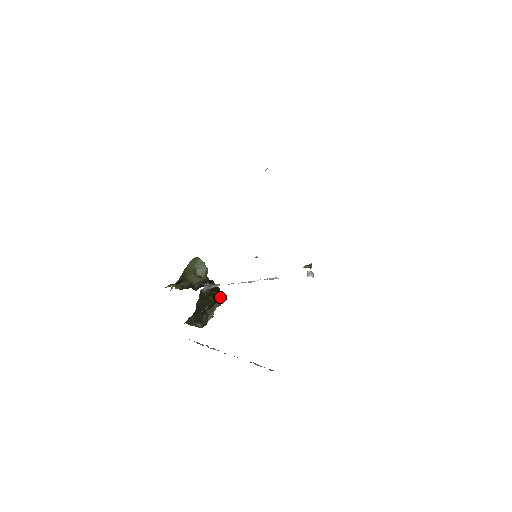
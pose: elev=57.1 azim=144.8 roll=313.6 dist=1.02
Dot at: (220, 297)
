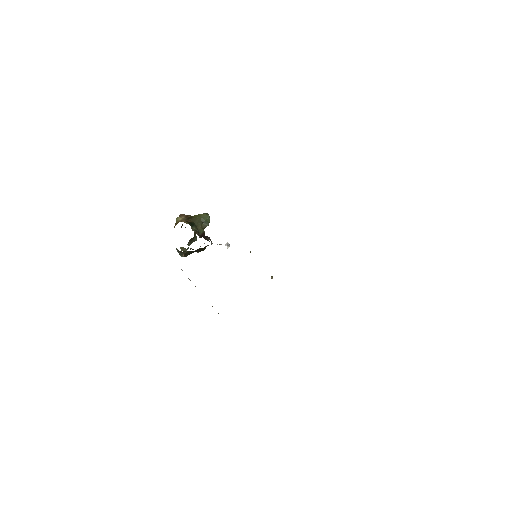
Dot at: (195, 240)
